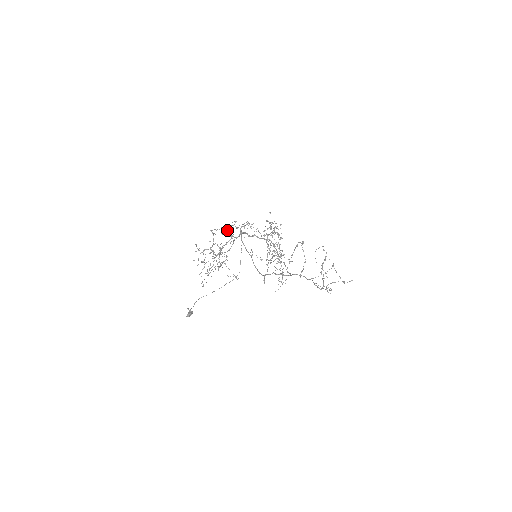
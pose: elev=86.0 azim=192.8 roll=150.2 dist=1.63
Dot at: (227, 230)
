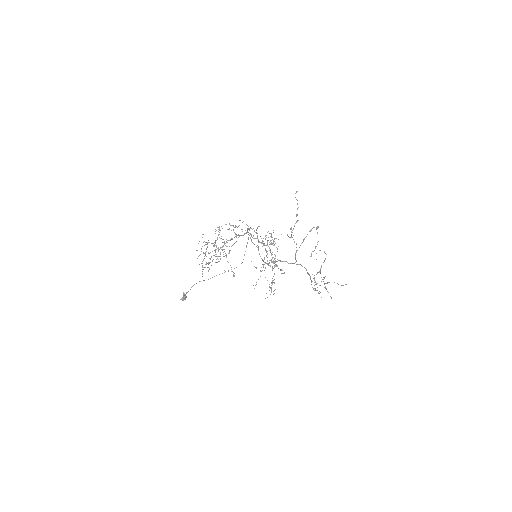
Dot at: (234, 227)
